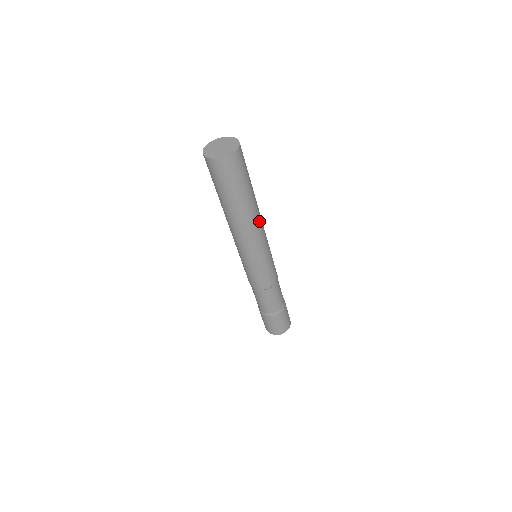
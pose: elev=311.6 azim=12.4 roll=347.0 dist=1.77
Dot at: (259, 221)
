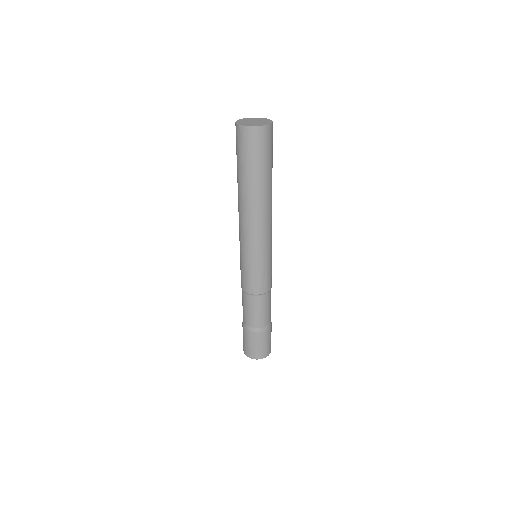
Dot at: (260, 215)
